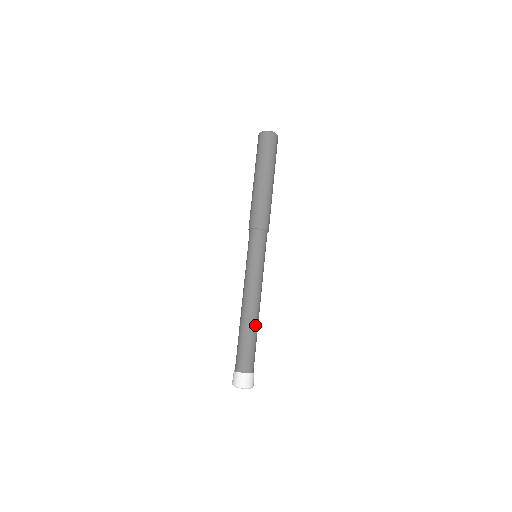
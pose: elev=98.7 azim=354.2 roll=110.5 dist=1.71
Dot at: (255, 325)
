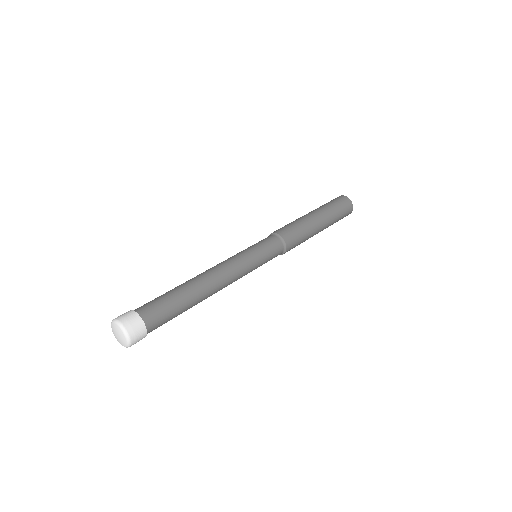
Dot at: (195, 288)
